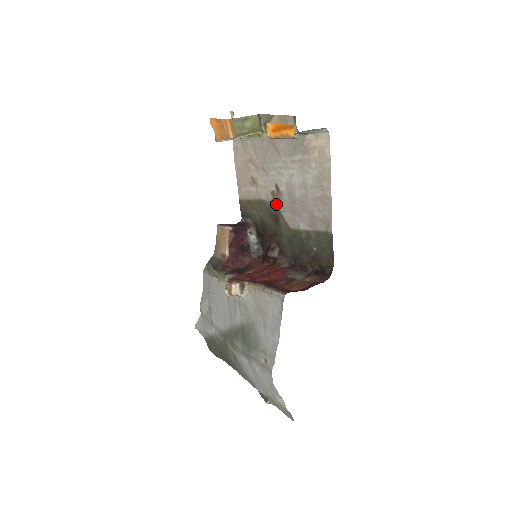
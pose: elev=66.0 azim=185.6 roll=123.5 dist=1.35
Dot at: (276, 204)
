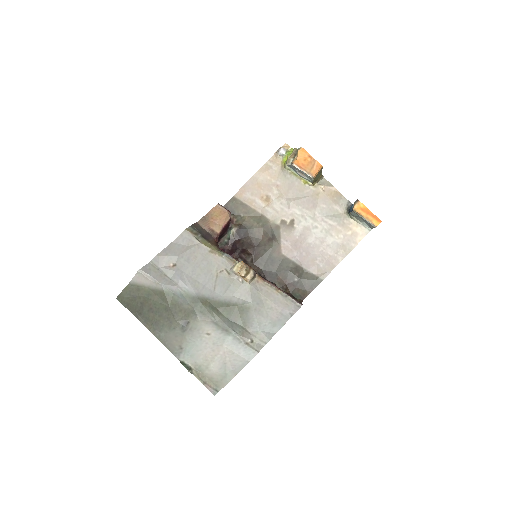
Dot at: (281, 230)
